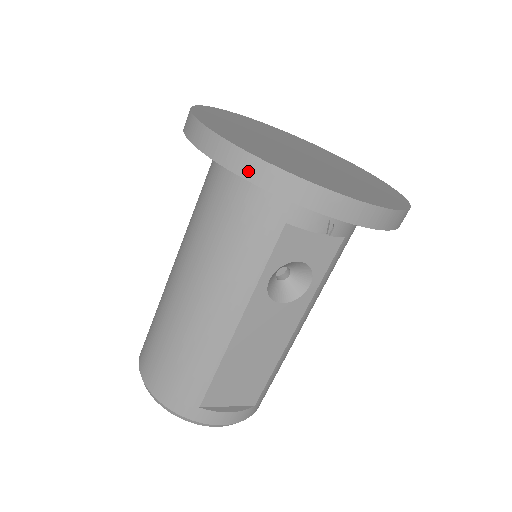
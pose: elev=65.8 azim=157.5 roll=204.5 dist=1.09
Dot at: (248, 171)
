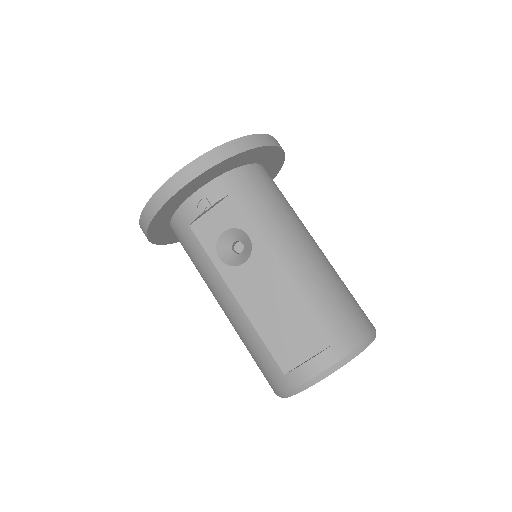
Dot at: (144, 228)
